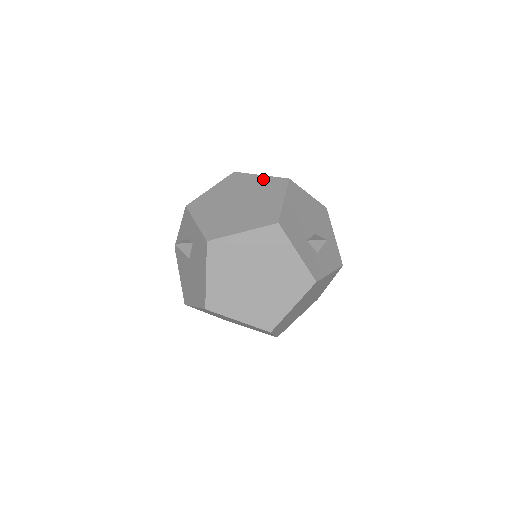
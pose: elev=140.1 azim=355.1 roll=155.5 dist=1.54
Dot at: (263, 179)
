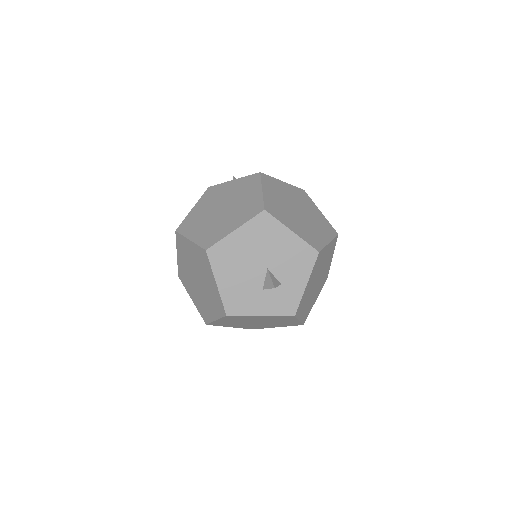
Dot at: (193, 248)
